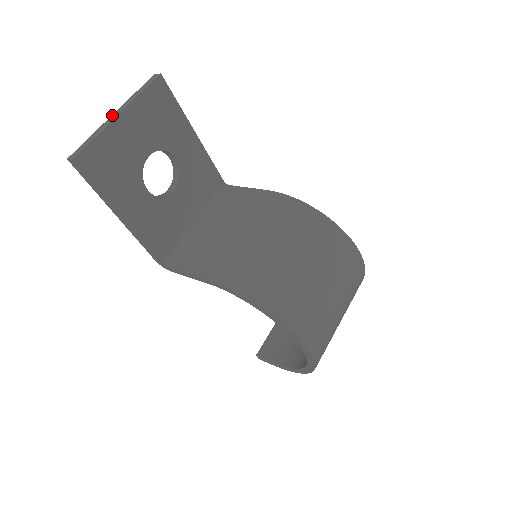
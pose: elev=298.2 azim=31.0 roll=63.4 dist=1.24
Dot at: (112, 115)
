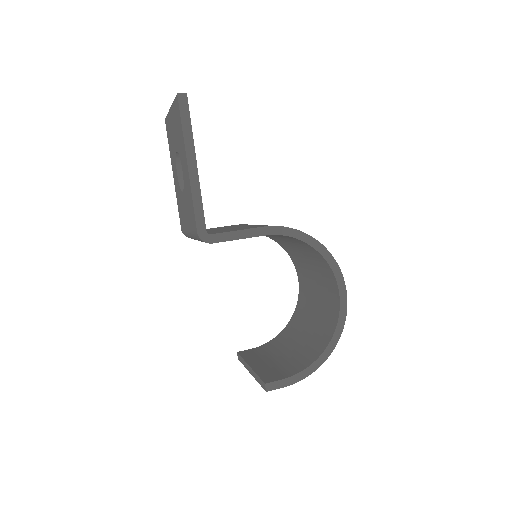
Dot at: (171, 107)
